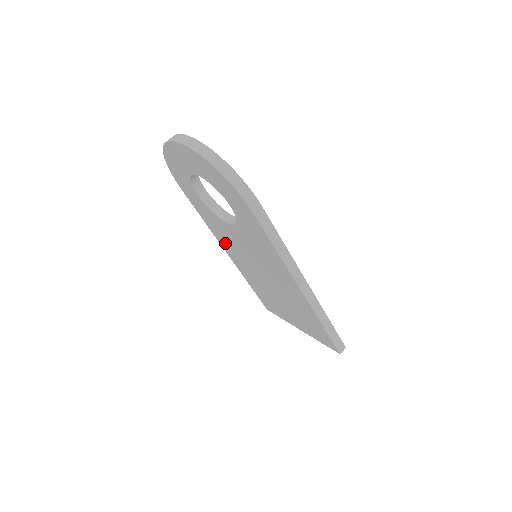
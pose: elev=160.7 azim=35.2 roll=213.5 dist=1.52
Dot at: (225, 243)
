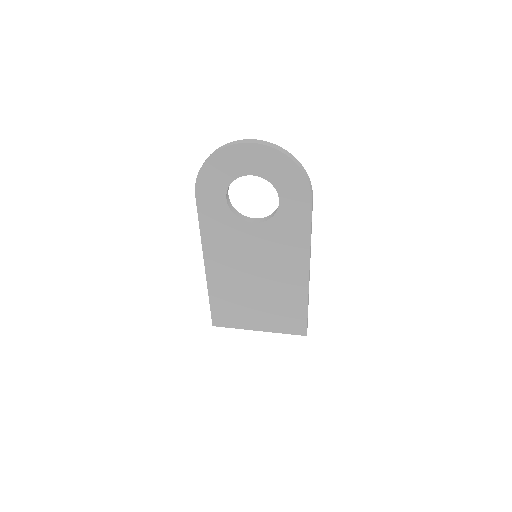
Dot at: (216, 251)
